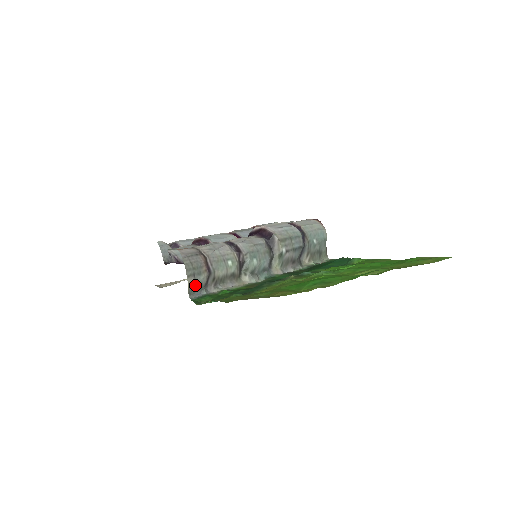
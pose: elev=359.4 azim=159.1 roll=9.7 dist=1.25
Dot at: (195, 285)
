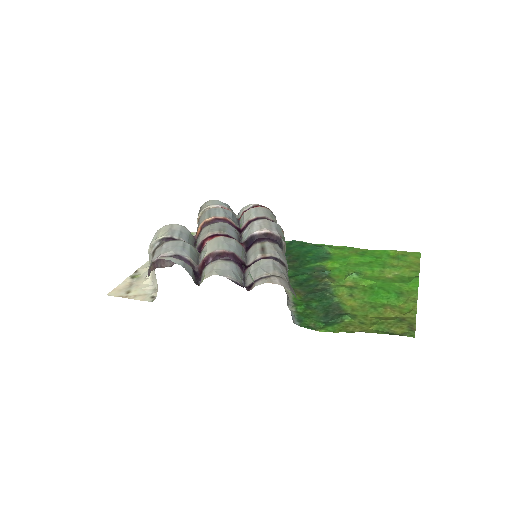
Dot at: occluded
